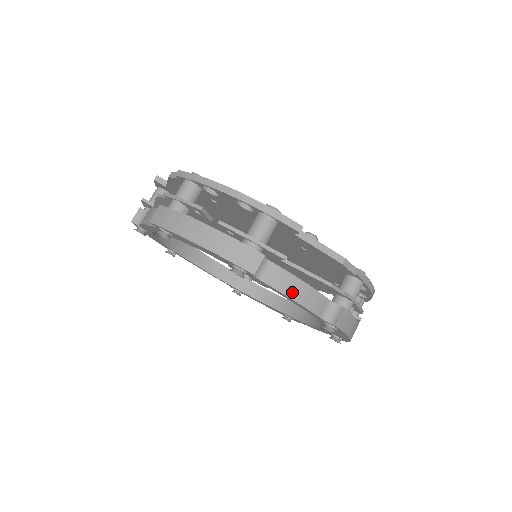
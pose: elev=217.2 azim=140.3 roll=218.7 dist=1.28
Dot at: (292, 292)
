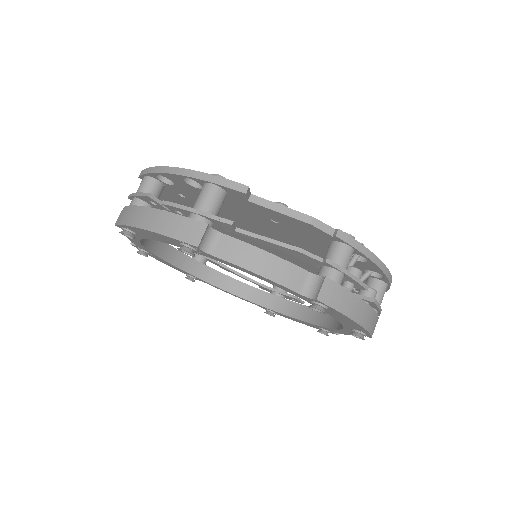
Dot at: (252, 264)
